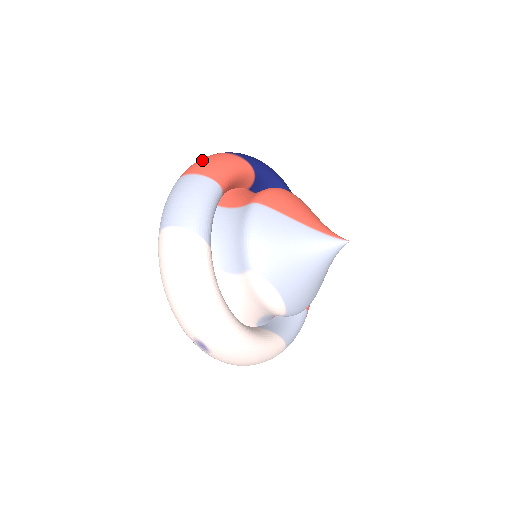
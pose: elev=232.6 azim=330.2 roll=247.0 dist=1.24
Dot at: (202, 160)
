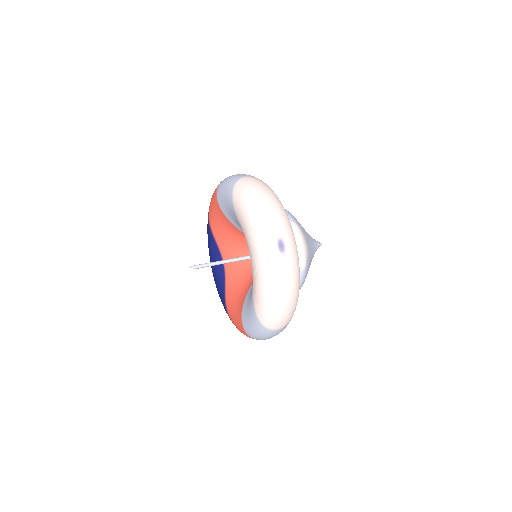
Dot at: occluded
